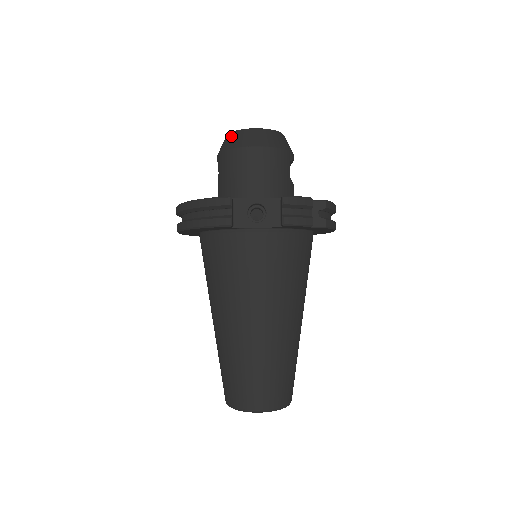
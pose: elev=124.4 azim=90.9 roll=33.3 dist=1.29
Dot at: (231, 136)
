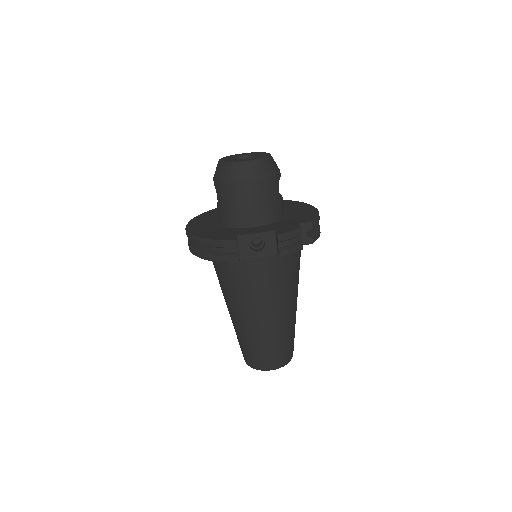
Dot at: (225, 167)
